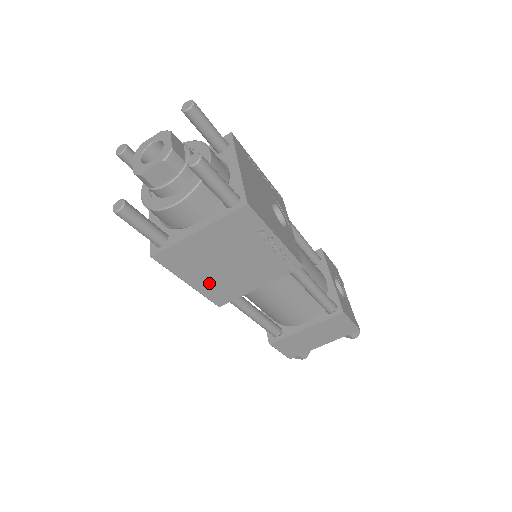
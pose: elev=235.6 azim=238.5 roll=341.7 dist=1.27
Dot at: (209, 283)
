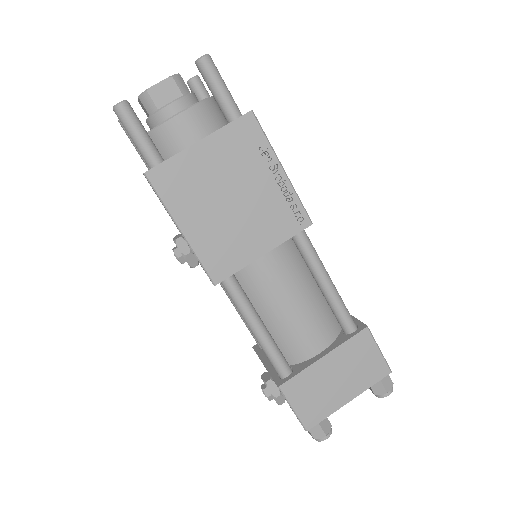
Dot at: (206, 234)
